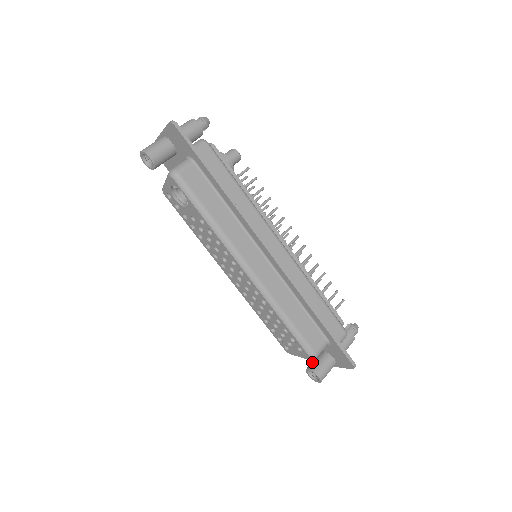
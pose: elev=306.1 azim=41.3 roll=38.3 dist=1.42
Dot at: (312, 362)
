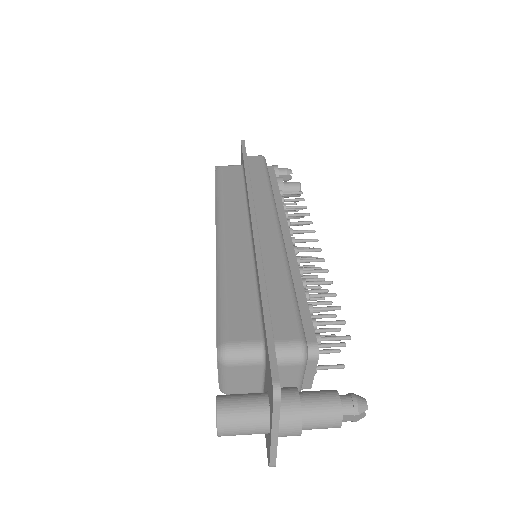
Dot at: occluded
